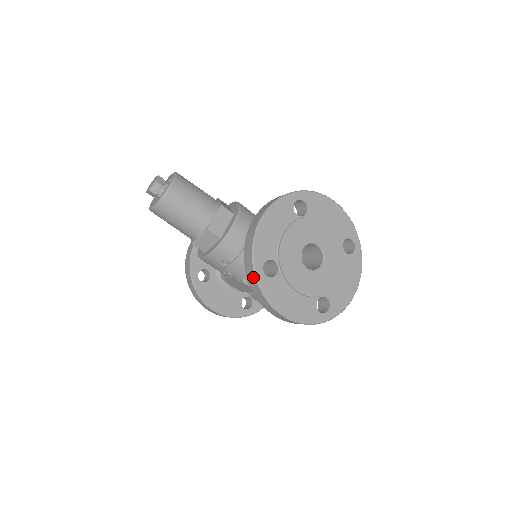
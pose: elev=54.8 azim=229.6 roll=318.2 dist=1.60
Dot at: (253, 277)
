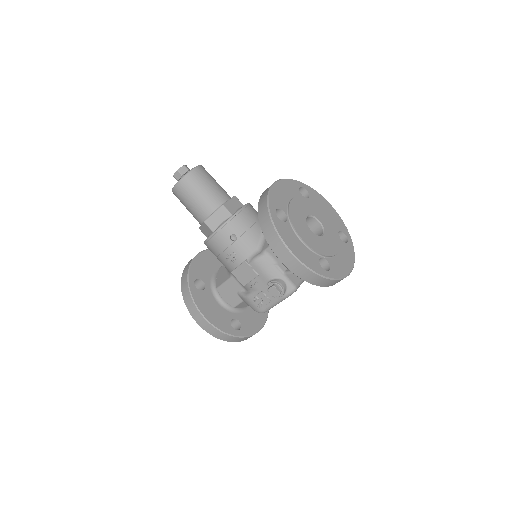
Dot at: (267, 216)
